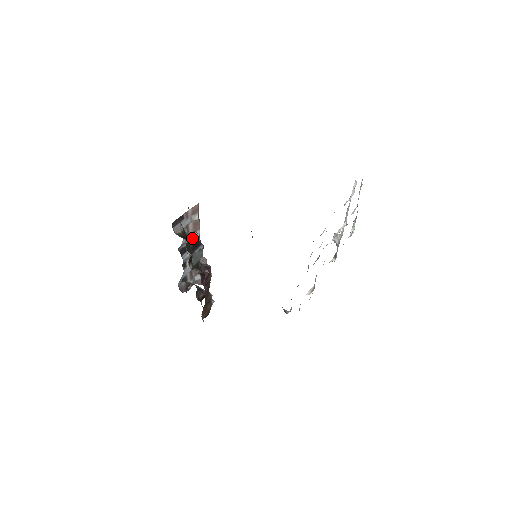
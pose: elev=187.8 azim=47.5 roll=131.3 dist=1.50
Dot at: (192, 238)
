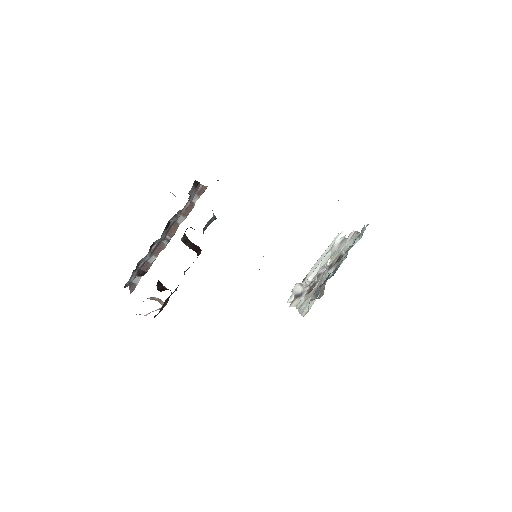
Dot at: occluded
